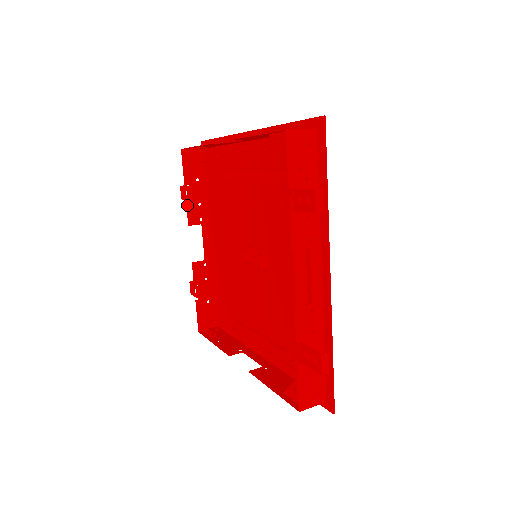
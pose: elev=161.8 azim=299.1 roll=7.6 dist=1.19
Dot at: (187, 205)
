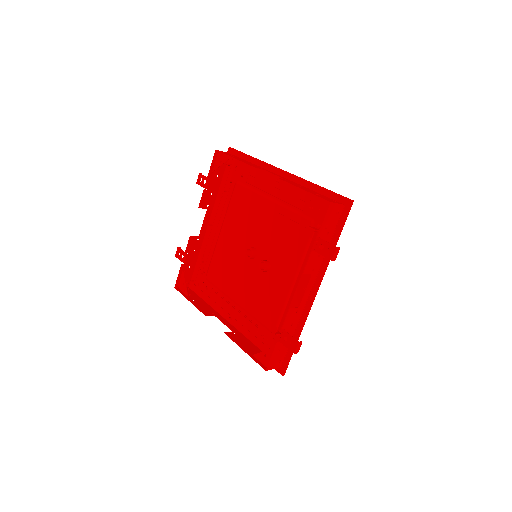
Dot at: (203, 192)
